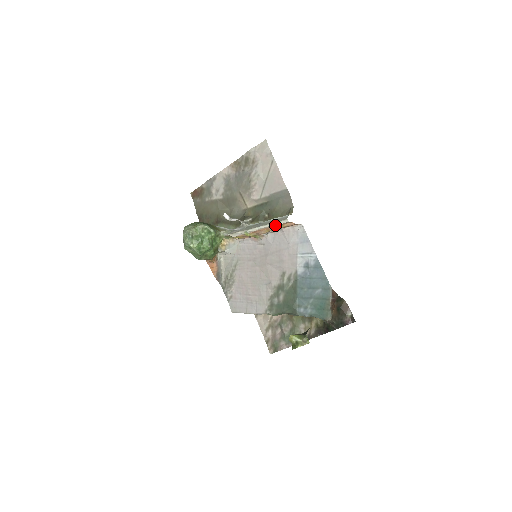
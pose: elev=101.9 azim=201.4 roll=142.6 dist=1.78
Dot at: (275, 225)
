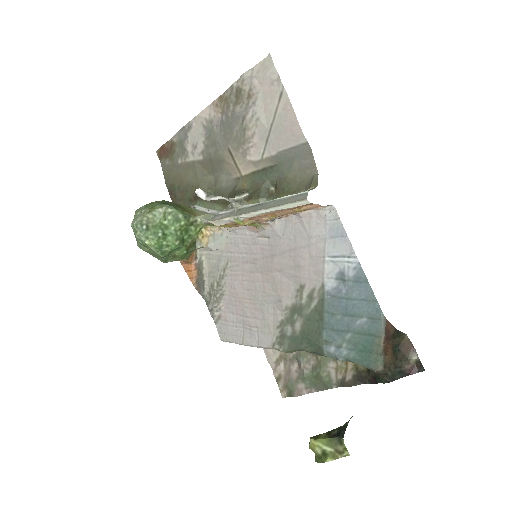
Dot at: (285, 208)
